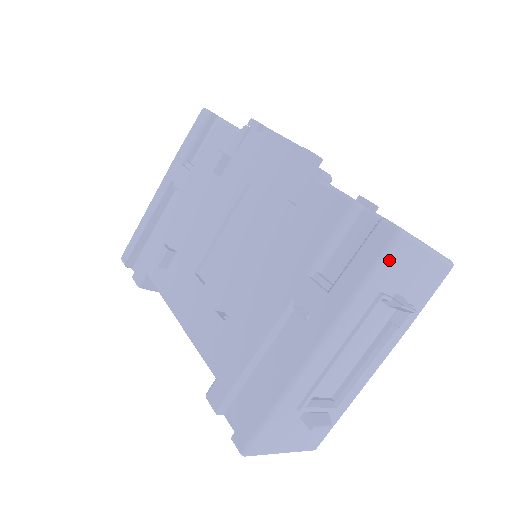
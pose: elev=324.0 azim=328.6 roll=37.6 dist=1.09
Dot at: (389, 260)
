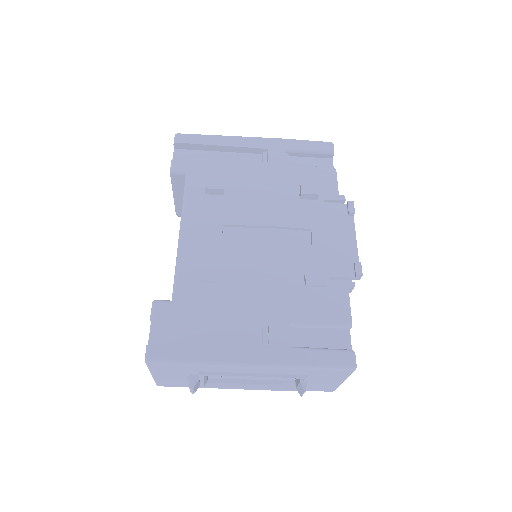
Dot at: (334, 371)
